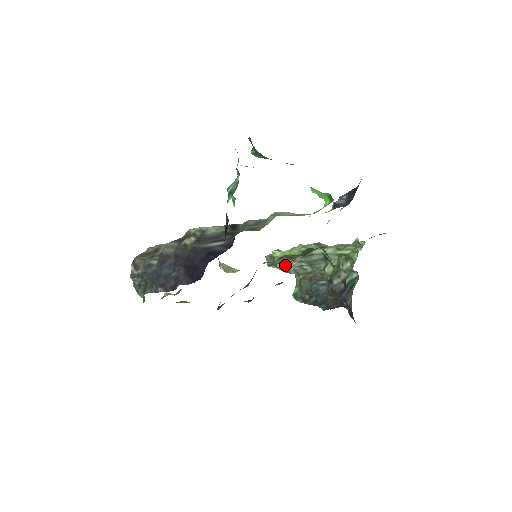
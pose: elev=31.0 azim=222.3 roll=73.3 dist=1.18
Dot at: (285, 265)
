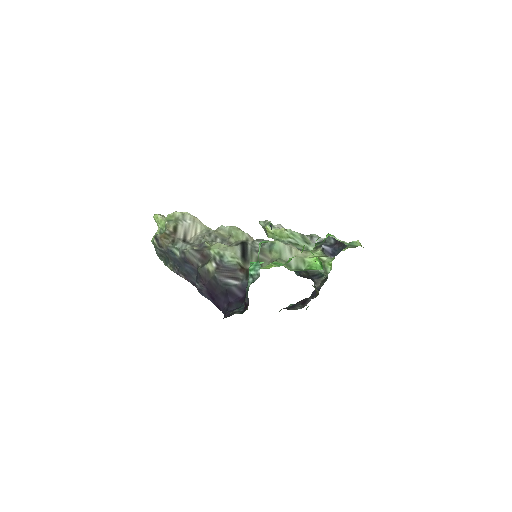
Dot at: occluded
